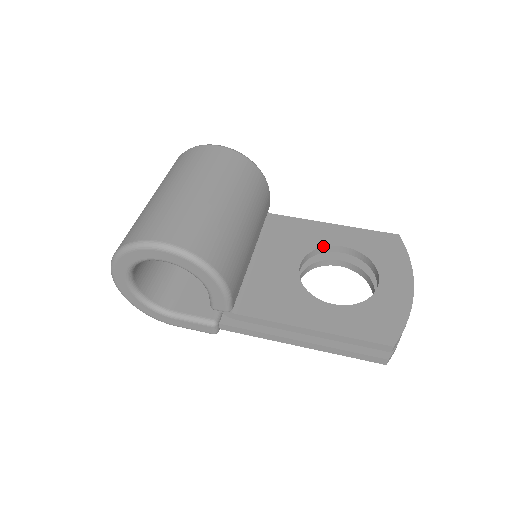
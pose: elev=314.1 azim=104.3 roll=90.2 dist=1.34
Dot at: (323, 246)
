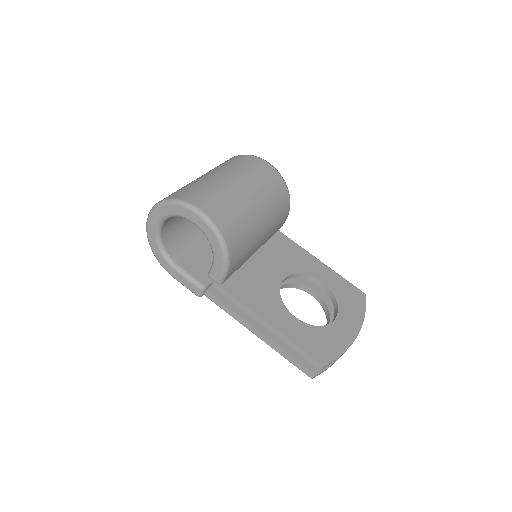
Dot at: (307, 274)
